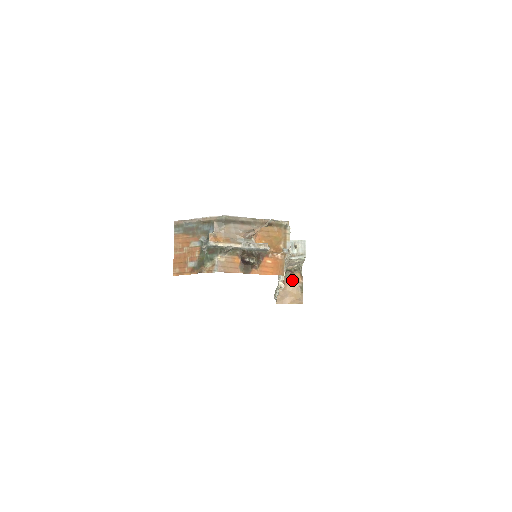
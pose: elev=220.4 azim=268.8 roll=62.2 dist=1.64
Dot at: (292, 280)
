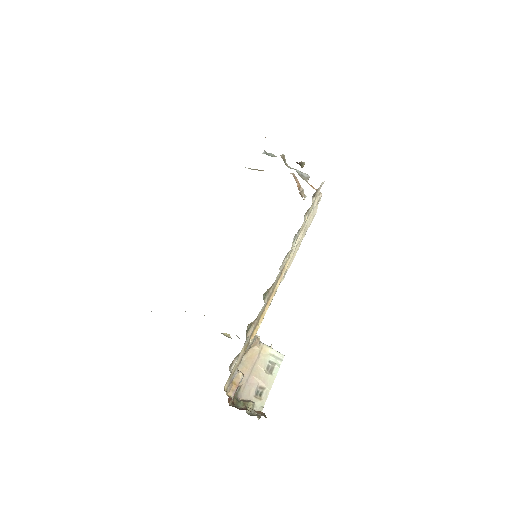
Dot at: occluded
